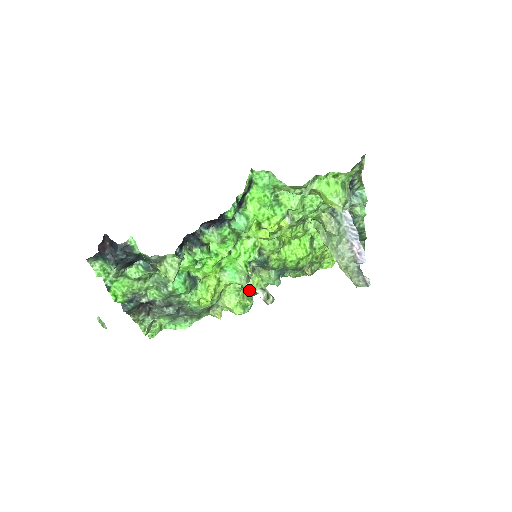
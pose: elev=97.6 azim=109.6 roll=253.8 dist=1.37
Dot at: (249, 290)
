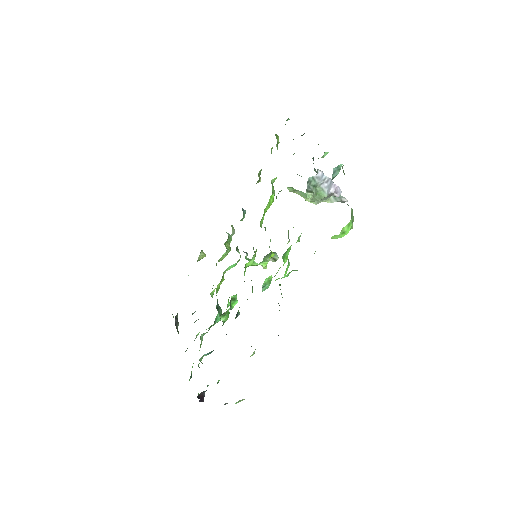
Dot at: occluded
